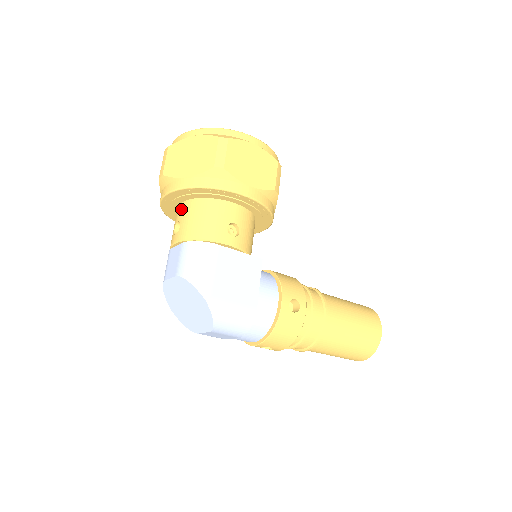
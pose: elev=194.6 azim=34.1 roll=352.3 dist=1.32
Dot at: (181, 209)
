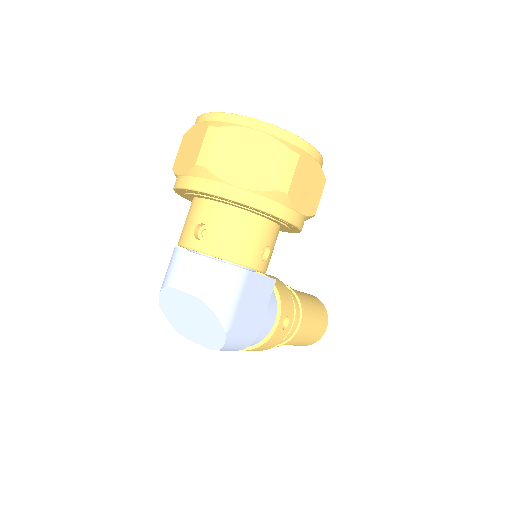
Dot at: (211, 210)
